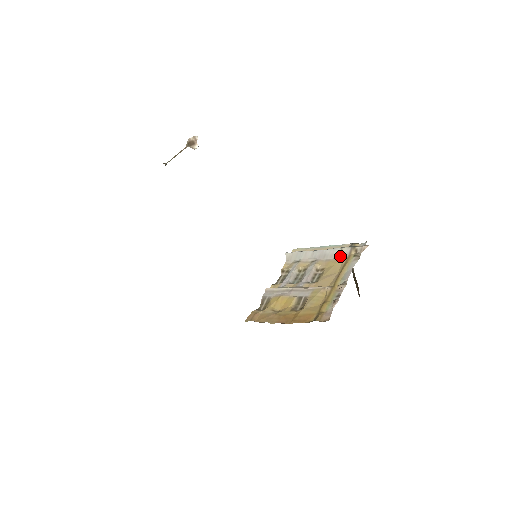
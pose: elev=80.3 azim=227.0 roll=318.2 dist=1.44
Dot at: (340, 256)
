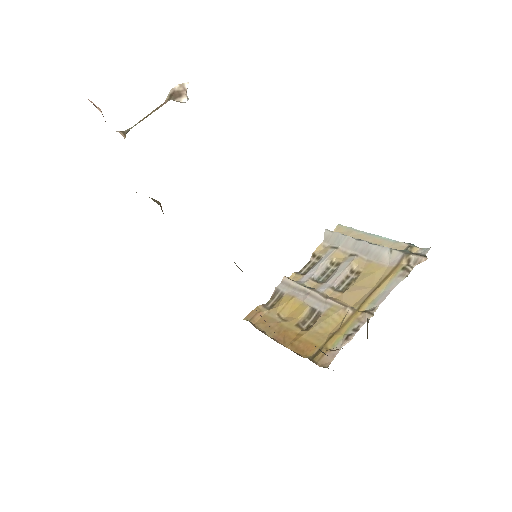
Dot at: (386, 260)
